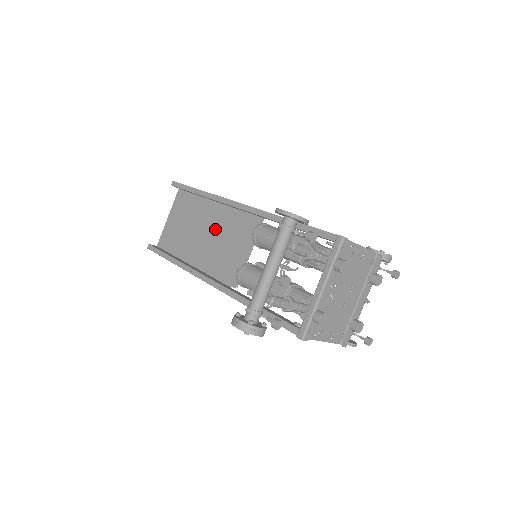
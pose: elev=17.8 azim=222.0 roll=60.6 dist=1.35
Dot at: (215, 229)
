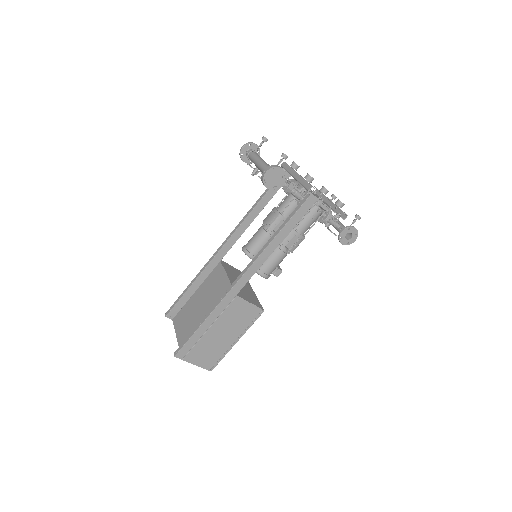
Dot at: (218, 281)
